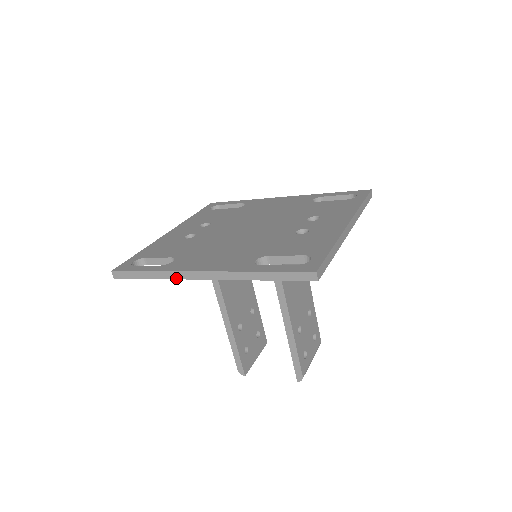
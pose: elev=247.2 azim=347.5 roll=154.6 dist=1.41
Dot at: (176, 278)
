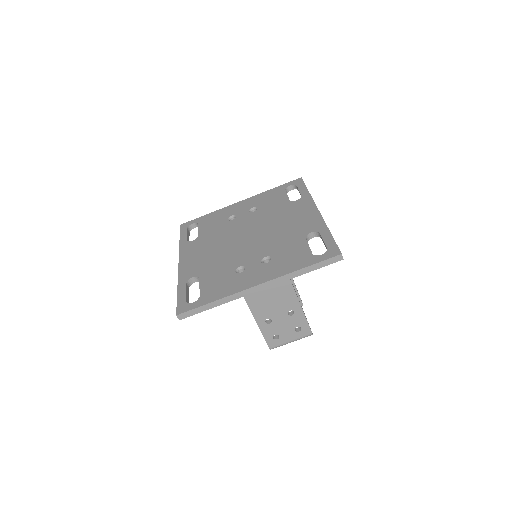
Dot at: occluded
